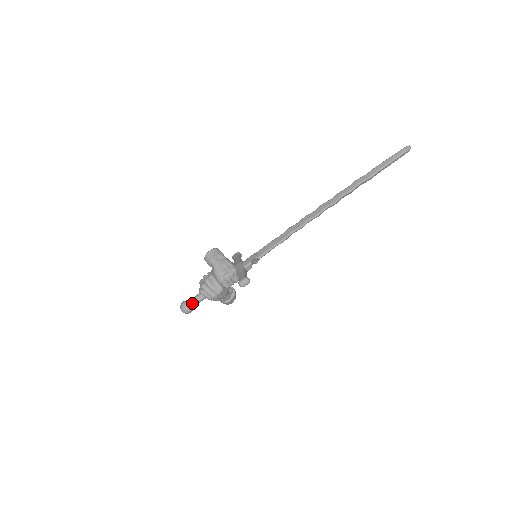
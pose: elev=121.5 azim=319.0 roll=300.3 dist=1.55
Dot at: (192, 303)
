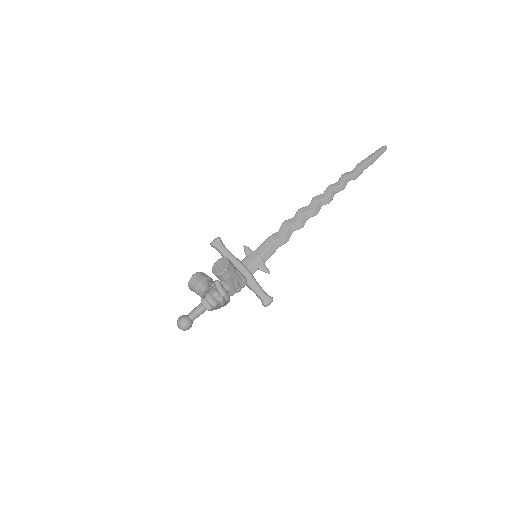
Dot at: occluded
